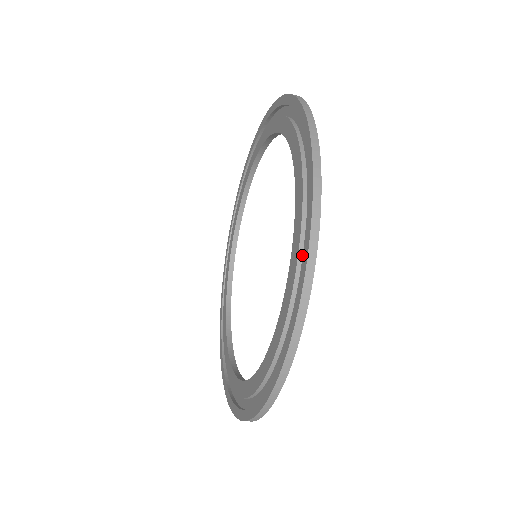
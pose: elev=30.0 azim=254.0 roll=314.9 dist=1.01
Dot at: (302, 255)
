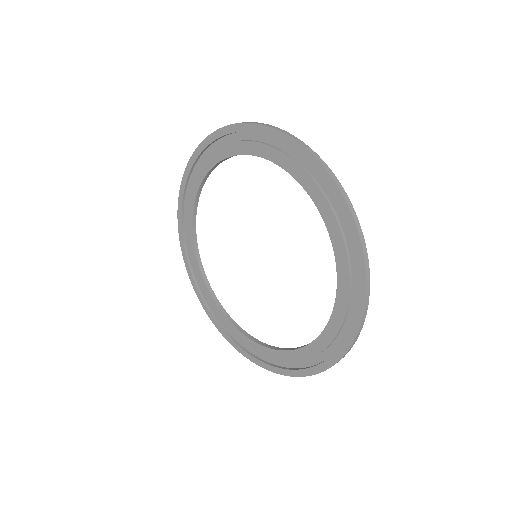
Dot at: (292, 361)
